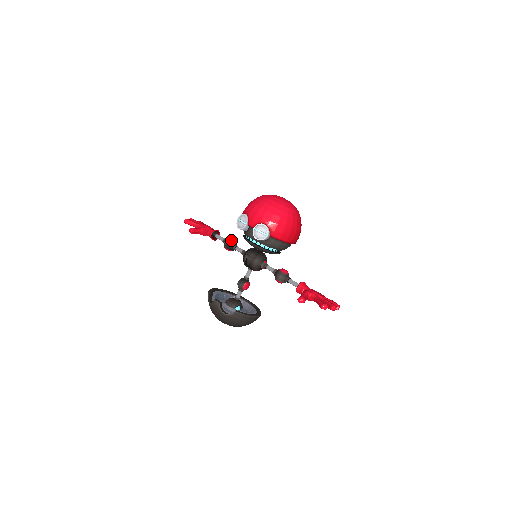
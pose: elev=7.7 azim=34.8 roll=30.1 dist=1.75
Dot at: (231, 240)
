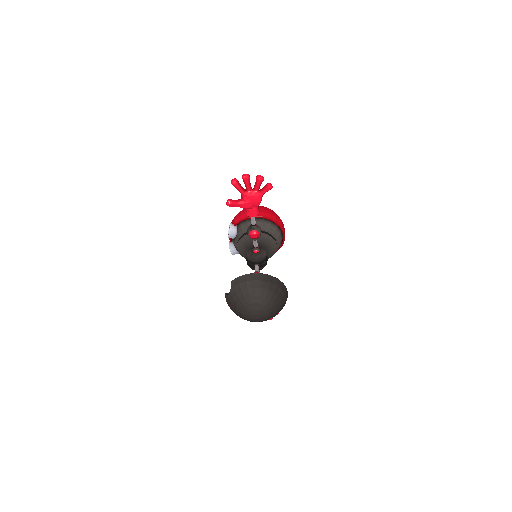
Dot at: occluded
